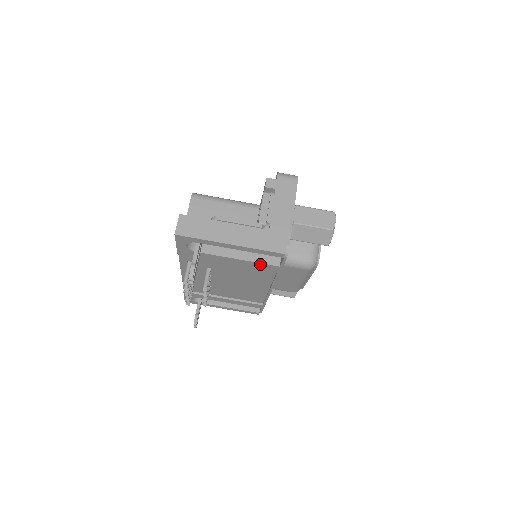
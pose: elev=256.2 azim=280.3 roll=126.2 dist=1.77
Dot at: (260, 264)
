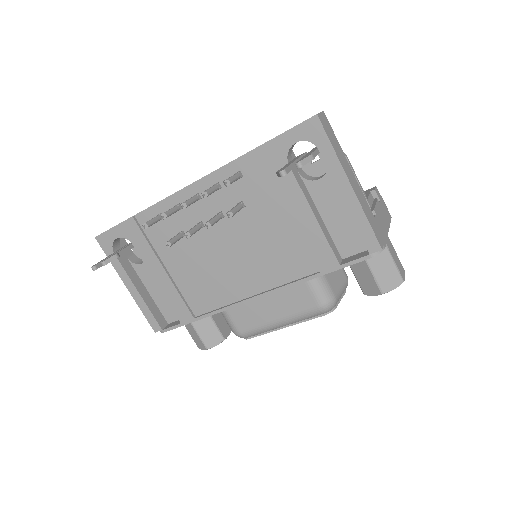
Dot at: (324, 243)
